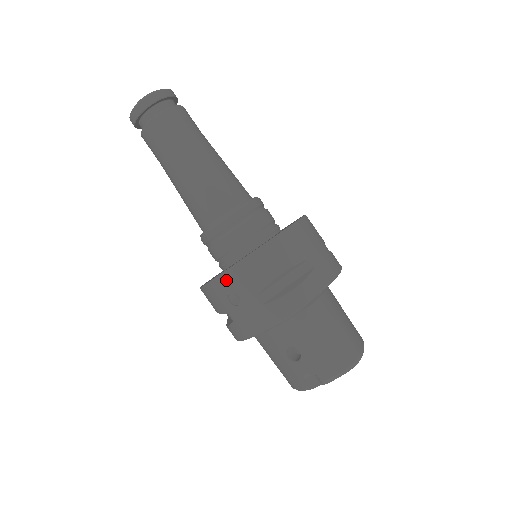
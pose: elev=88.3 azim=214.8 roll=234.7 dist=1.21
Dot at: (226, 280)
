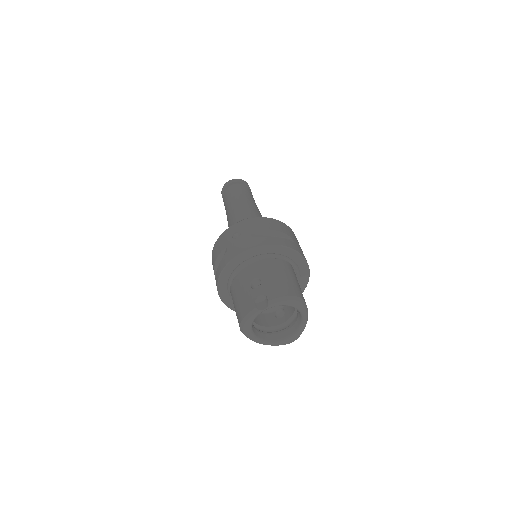
Dot at: (237, 226)
